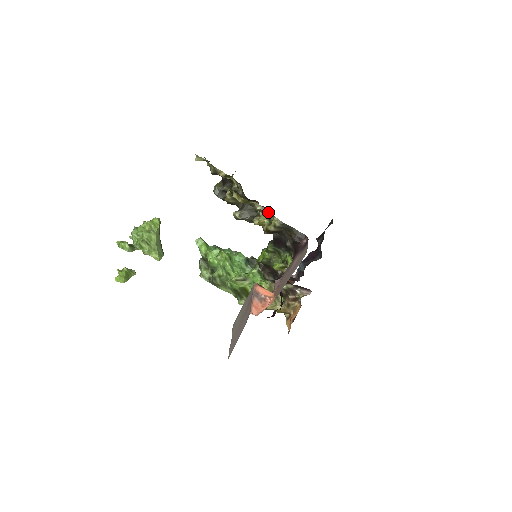
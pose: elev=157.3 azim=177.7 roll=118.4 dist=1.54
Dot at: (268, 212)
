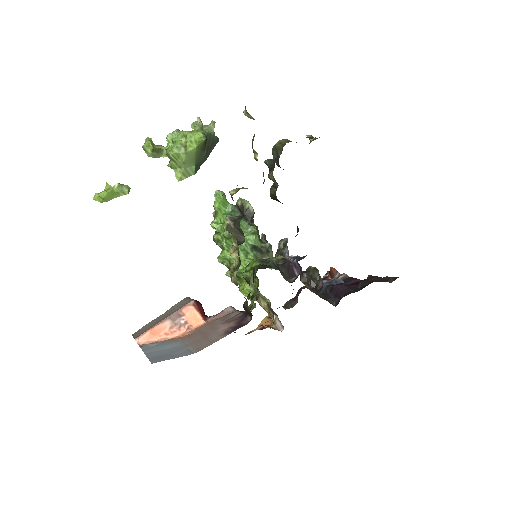
Dot at: (239, 258)
